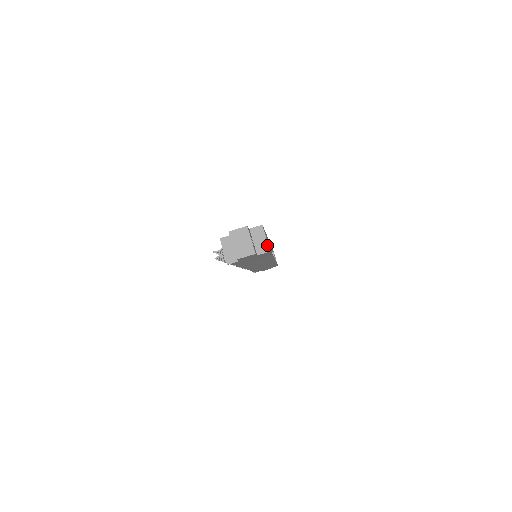
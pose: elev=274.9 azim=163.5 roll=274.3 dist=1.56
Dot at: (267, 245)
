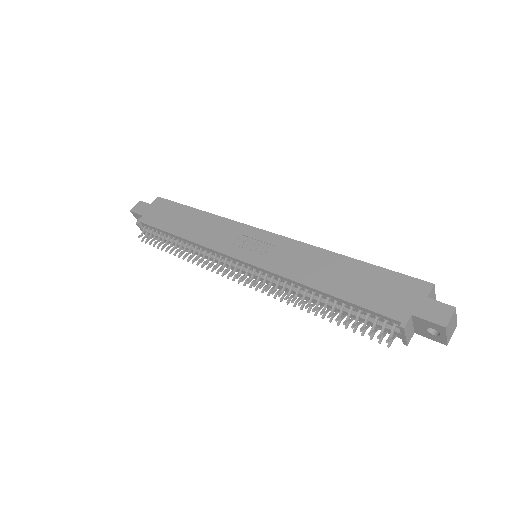
Dot at: occluded
